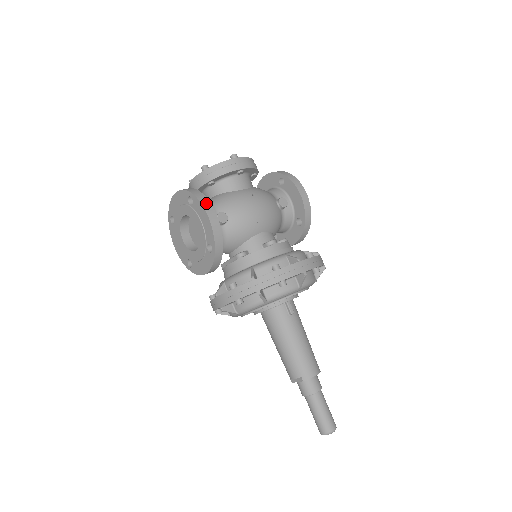
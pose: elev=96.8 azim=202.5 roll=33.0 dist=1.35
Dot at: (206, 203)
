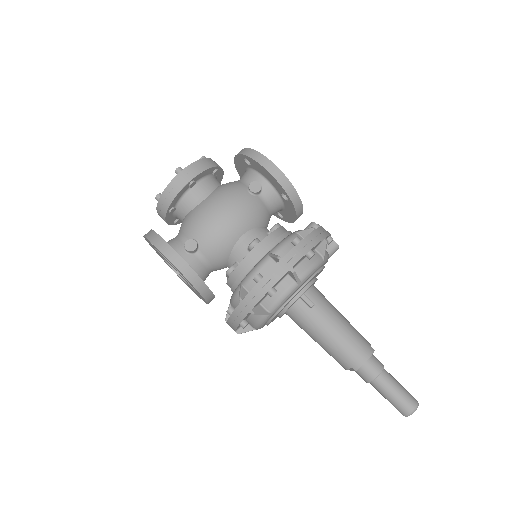
Dot at: (162, 245)
